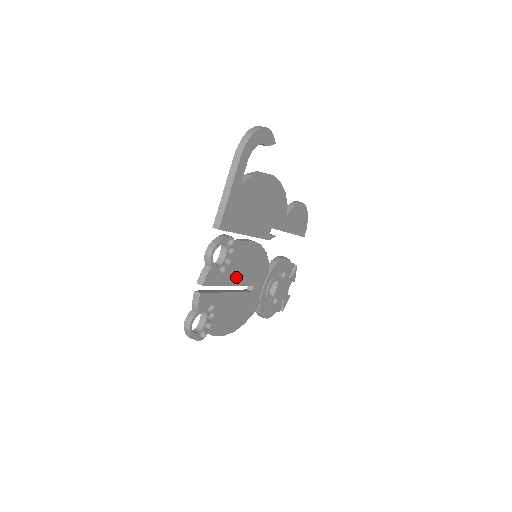
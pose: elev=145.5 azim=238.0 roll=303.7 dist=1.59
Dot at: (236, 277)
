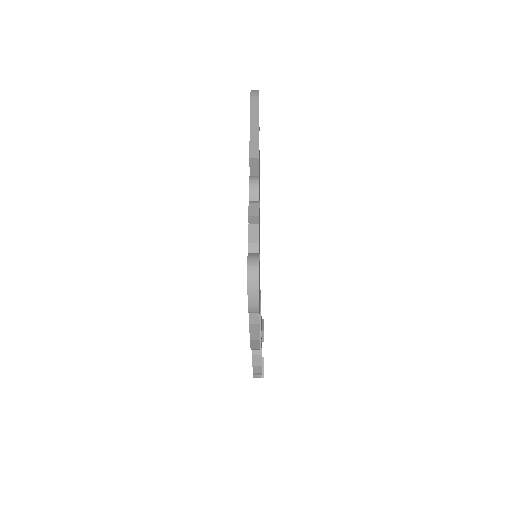
Dot at: occluded
